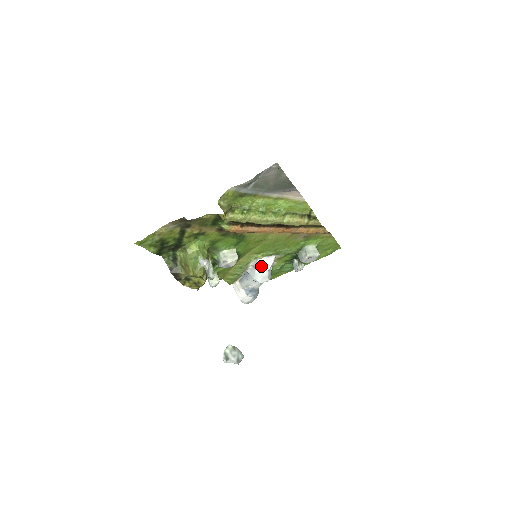
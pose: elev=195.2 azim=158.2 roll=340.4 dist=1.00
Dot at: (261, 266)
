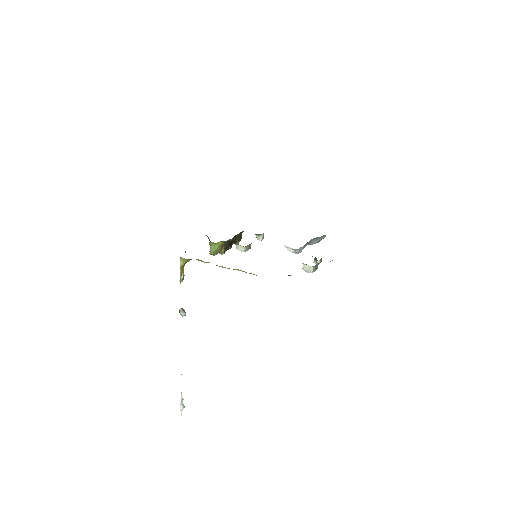
Dot at: (287, 247)
